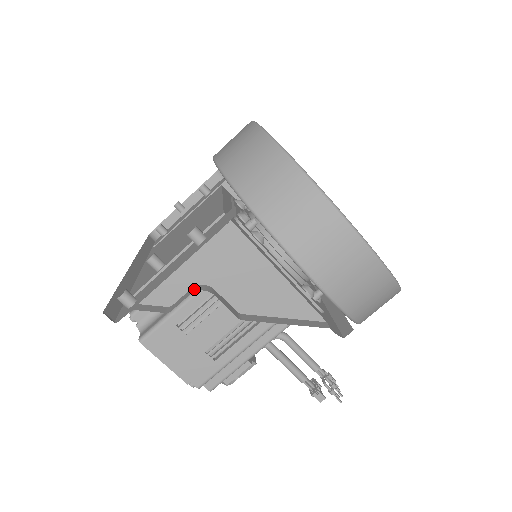
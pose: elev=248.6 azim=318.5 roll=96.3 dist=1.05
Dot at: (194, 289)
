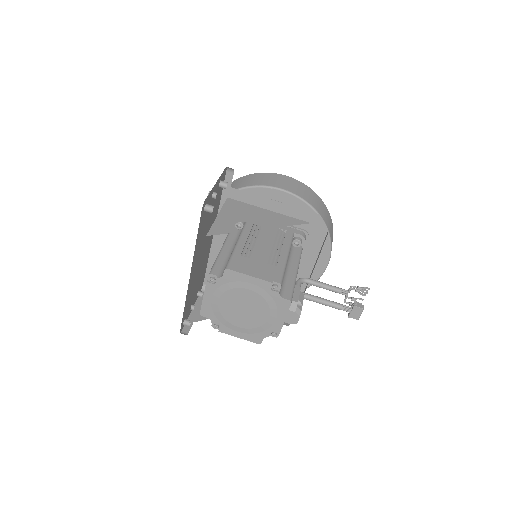
Dot at: occluded
